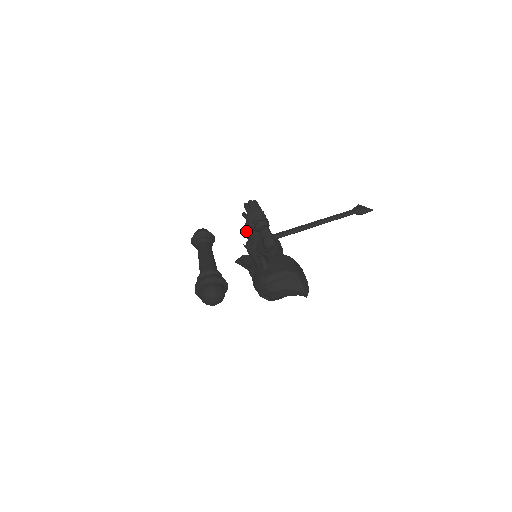
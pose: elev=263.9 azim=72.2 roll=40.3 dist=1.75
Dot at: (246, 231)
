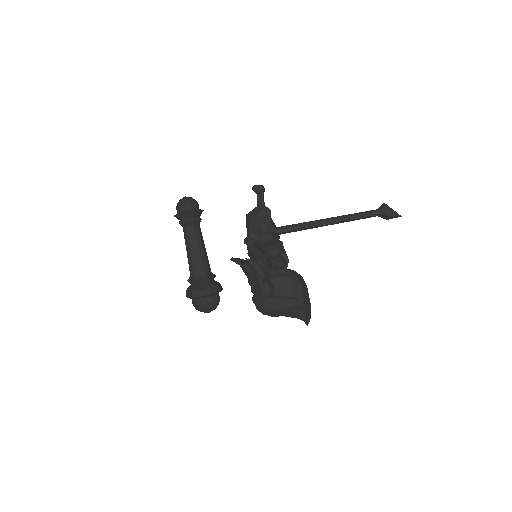
Dot at: (247, 226)
